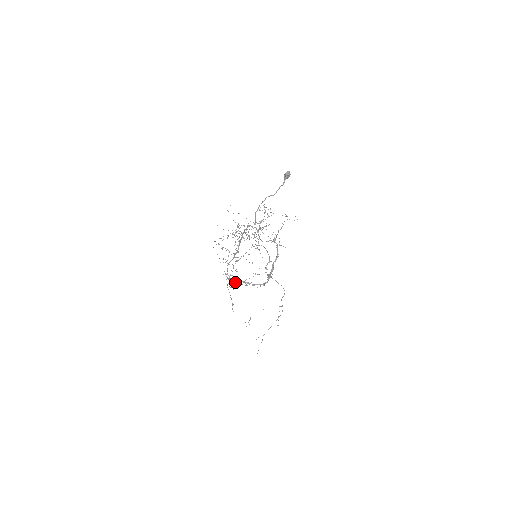
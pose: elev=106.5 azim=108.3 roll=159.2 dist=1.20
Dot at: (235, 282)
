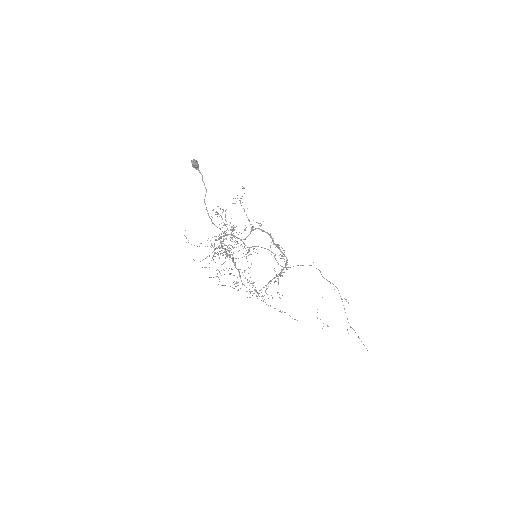
Dot at: (265, 290)
